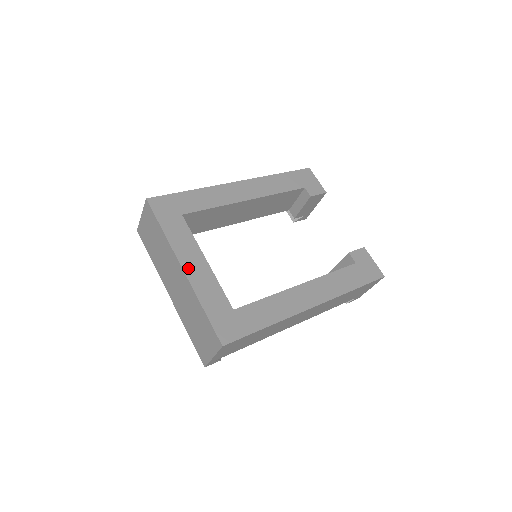
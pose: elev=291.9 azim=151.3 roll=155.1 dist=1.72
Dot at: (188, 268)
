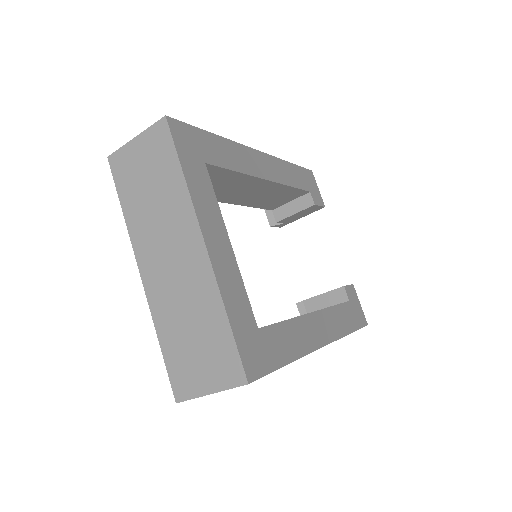
Dot at: (212, 246)
